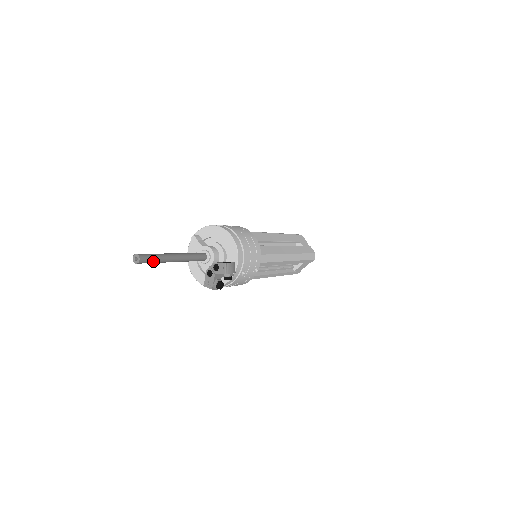
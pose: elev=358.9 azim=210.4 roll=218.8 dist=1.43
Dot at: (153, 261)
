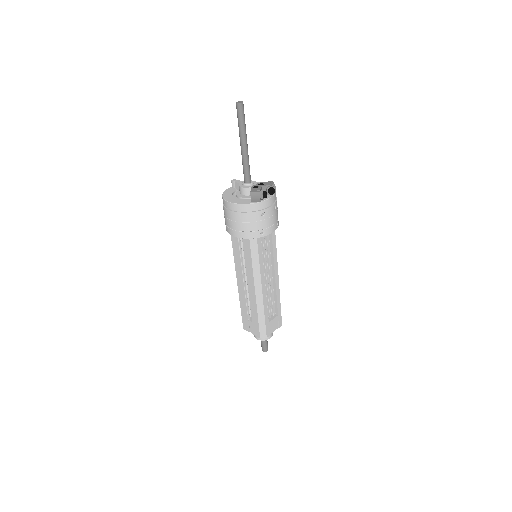
Dot at: (244, 118)
